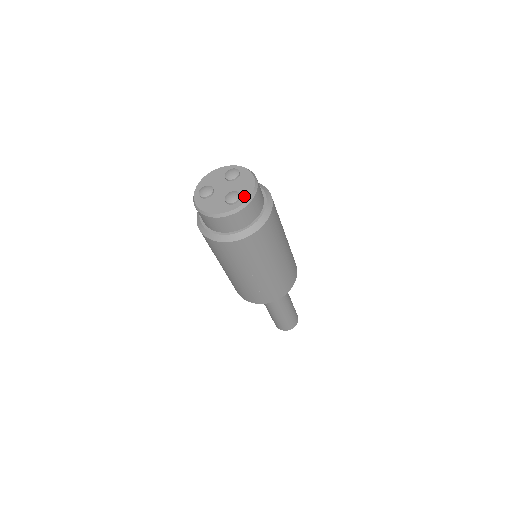
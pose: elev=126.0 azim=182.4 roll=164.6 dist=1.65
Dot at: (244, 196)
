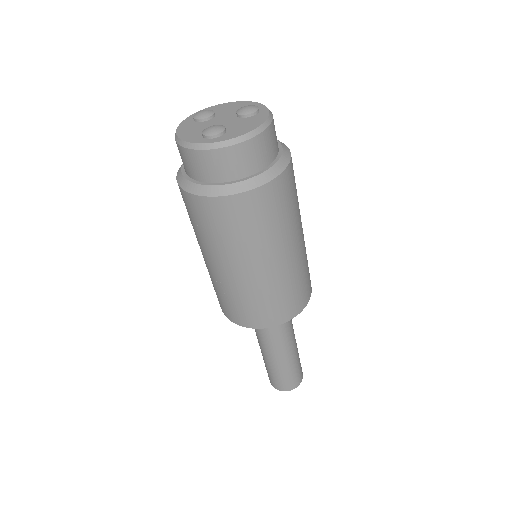
Dot at: (226, 136)
